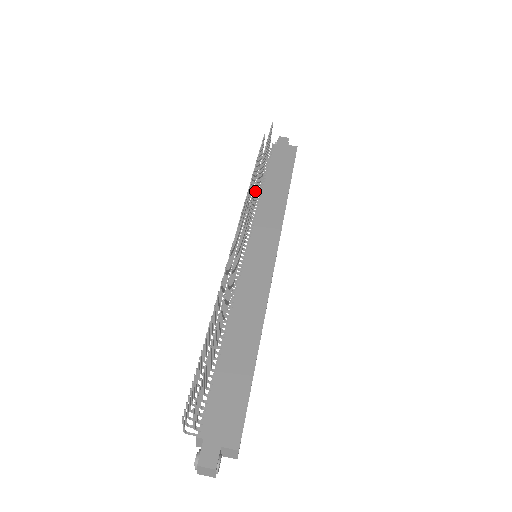
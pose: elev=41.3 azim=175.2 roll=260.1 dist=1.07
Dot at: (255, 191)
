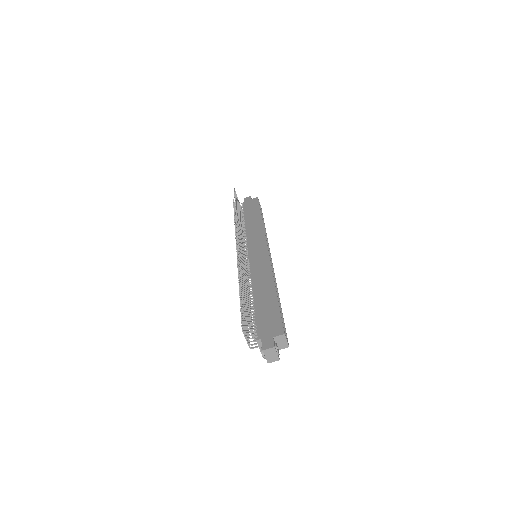
Dot at: (238, 222)
